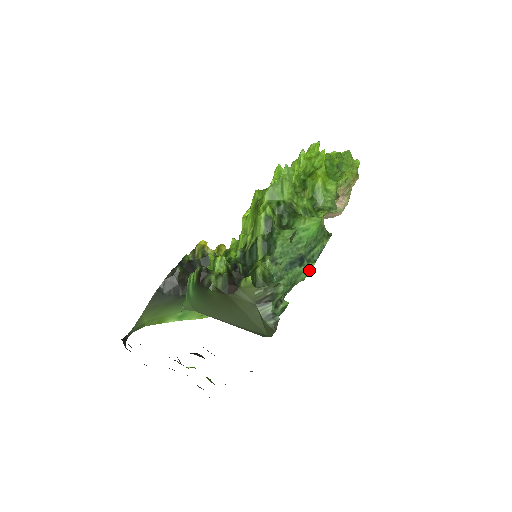
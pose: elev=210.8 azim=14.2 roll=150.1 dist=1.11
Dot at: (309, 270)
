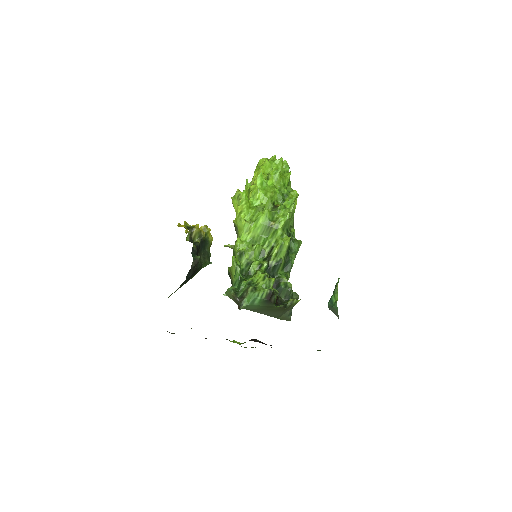
Dot at: occluded
